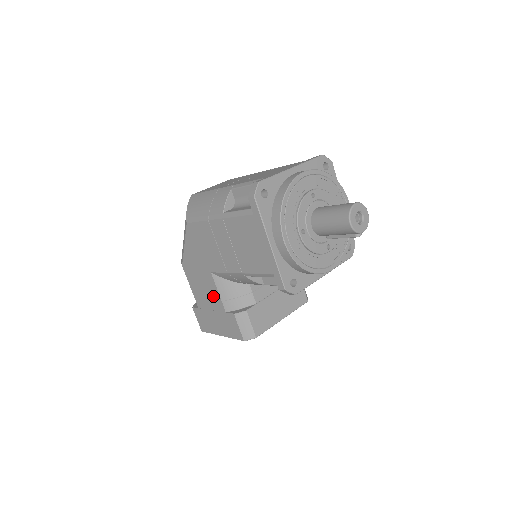
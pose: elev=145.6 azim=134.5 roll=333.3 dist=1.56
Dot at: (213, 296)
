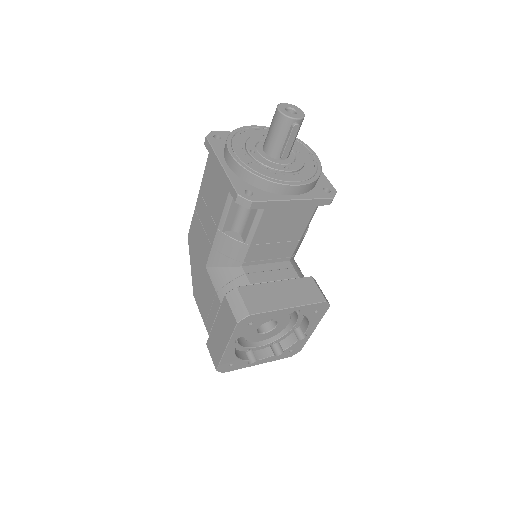
Dot at: (212, 297)
